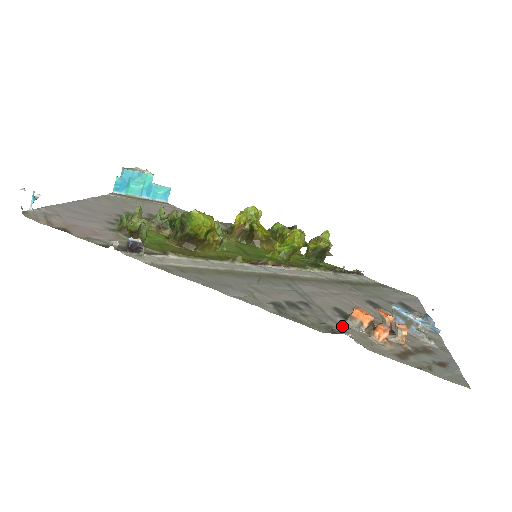
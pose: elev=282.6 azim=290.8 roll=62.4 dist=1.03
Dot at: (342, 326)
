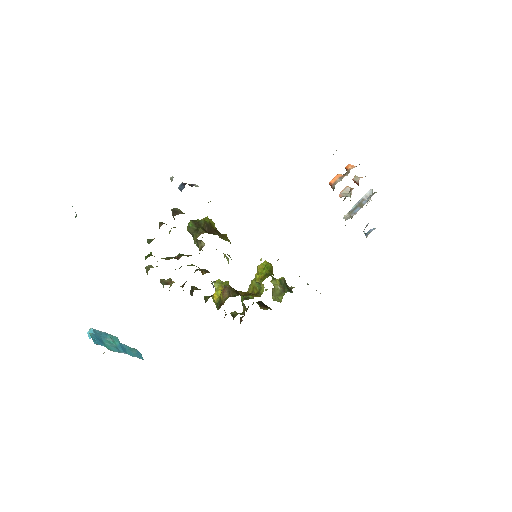
Dot at: occluded
